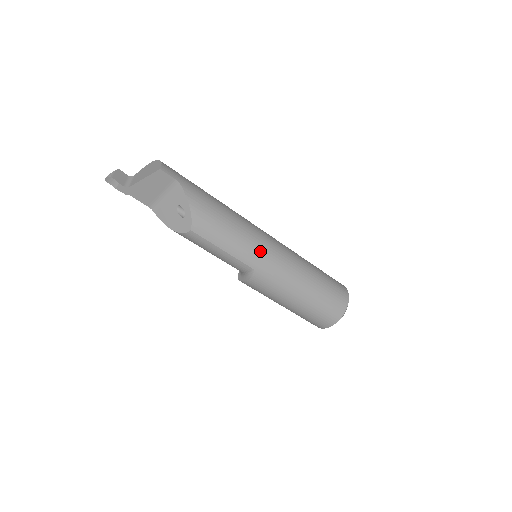
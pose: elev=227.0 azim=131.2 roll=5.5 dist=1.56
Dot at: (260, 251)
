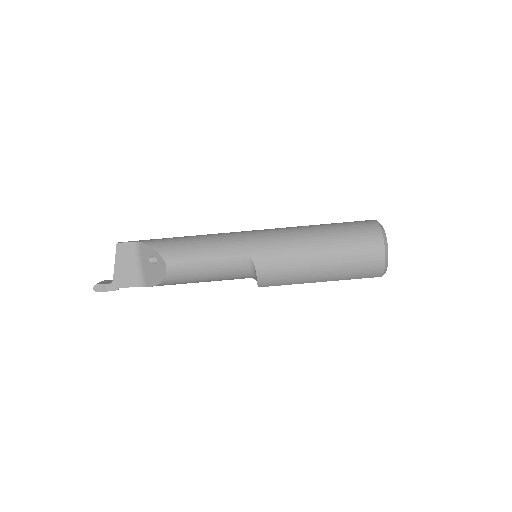
Dot at: (242, 240)
